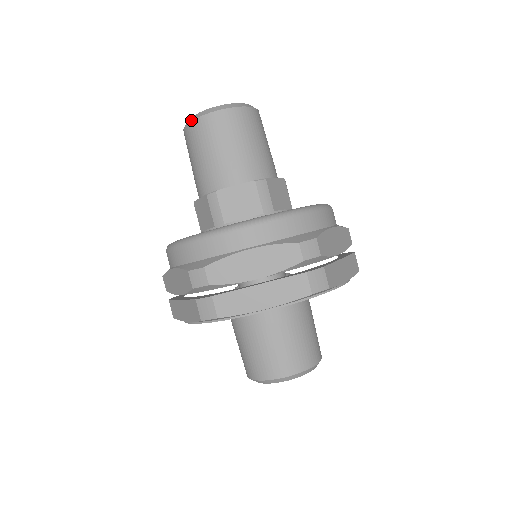
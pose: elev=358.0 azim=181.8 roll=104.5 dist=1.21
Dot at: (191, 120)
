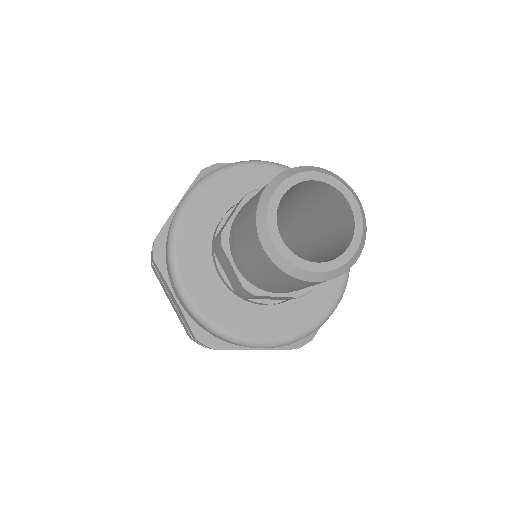
Dot at: (258, 205)
